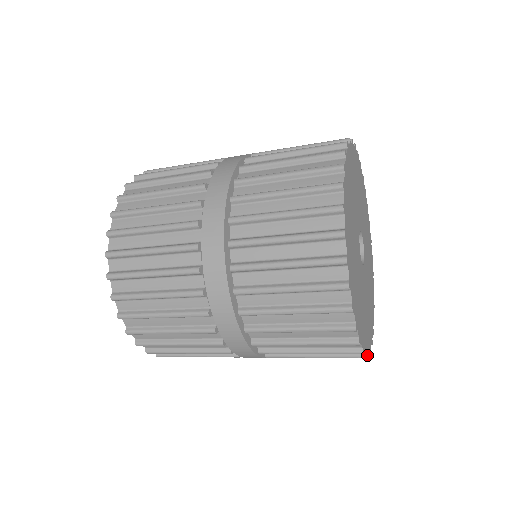
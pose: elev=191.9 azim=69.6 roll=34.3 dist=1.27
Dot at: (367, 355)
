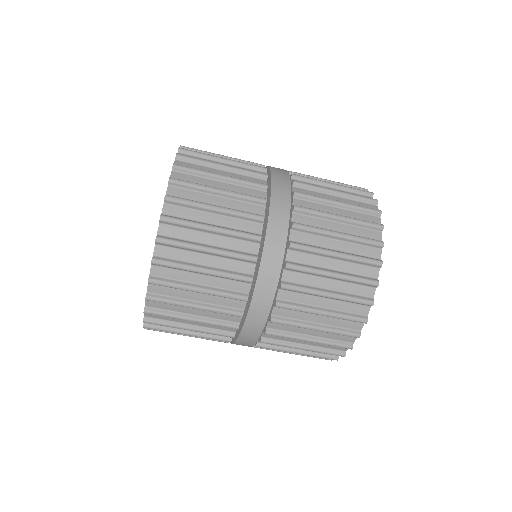
Dot at: occluded
